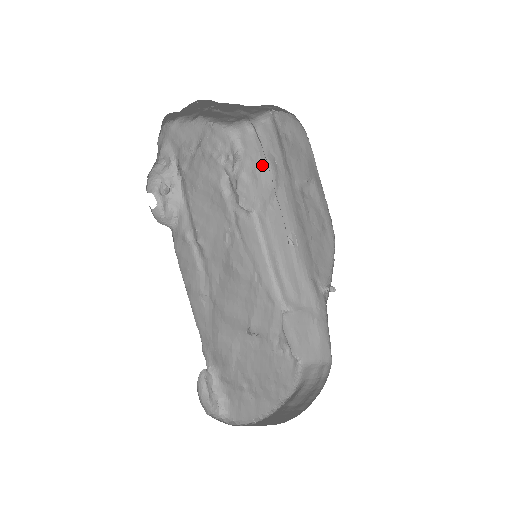
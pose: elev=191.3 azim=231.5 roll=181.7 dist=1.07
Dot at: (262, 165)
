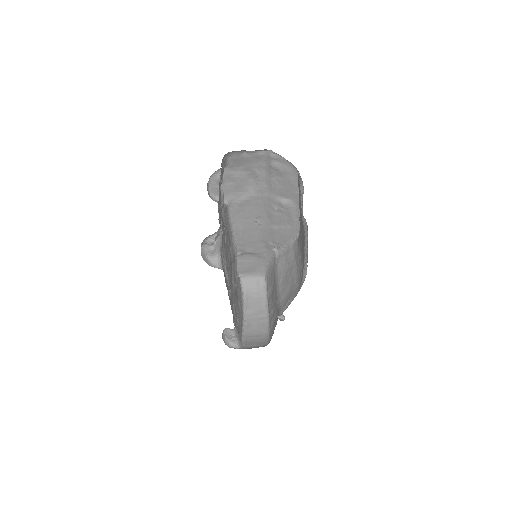
Dot at: (243, 175)
